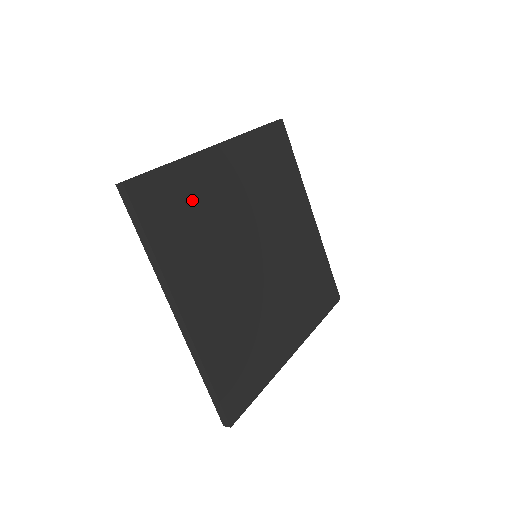
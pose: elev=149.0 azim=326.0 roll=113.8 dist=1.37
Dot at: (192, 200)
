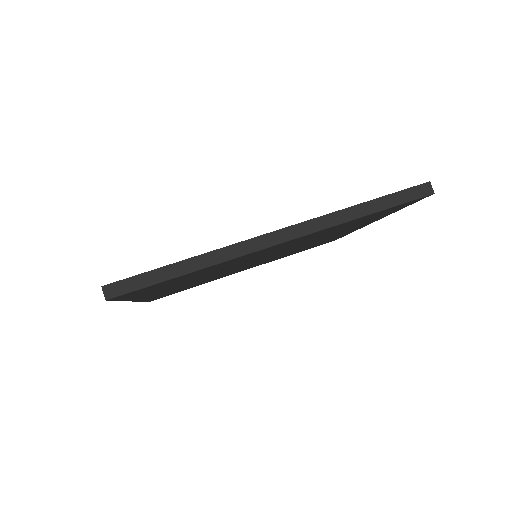
Dot at: (197, 274)
